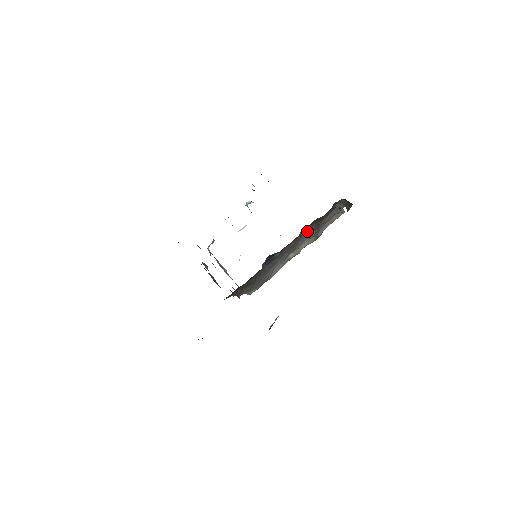
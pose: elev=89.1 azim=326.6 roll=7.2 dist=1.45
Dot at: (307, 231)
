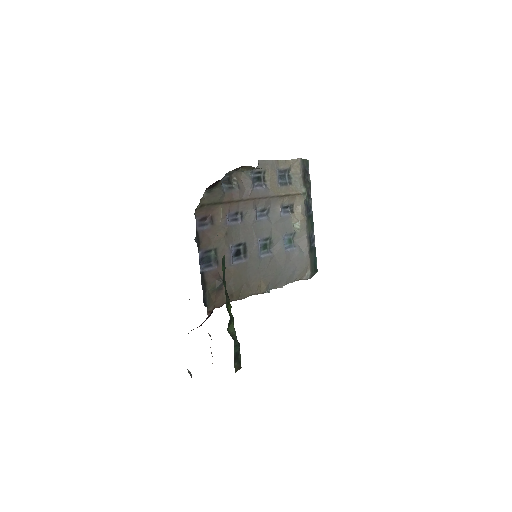
Dot at: (220, 219)
